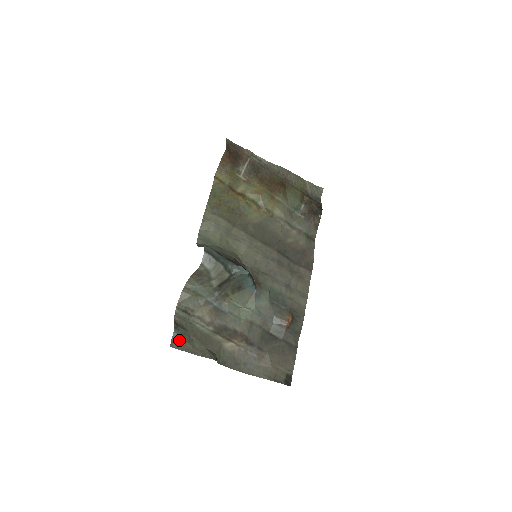
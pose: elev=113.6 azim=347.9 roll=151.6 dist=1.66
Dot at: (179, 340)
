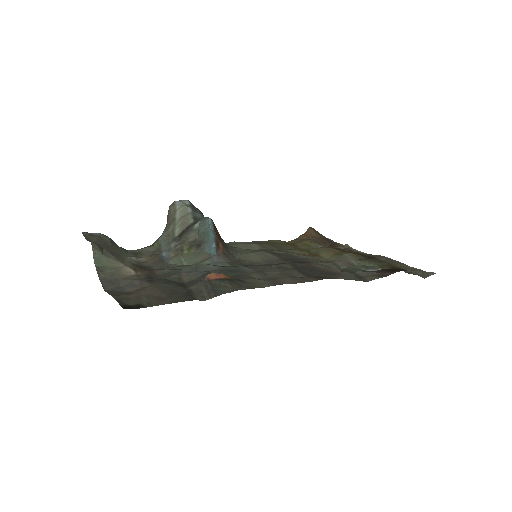
Dot at: (94, 236)
